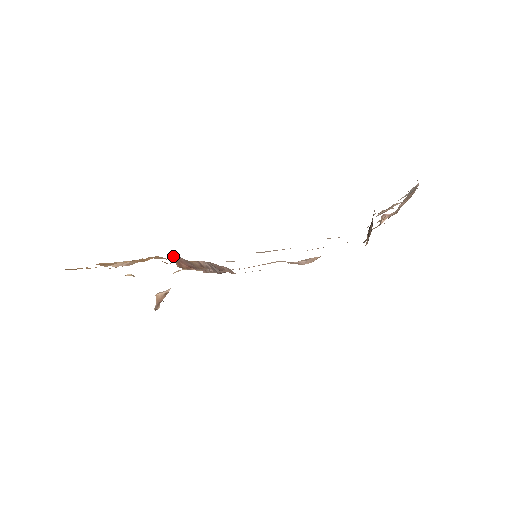
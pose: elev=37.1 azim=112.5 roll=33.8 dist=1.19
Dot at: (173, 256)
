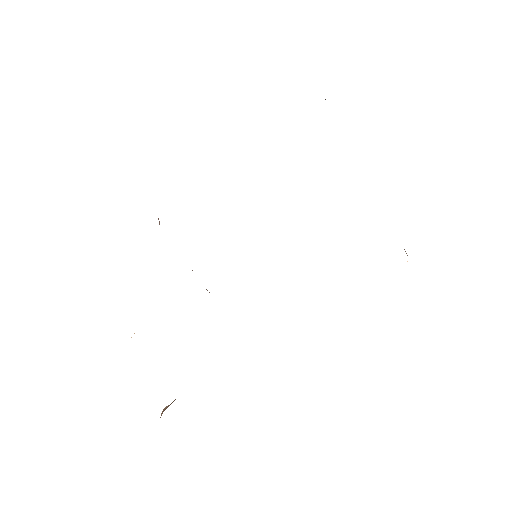
Dot at: occluded
